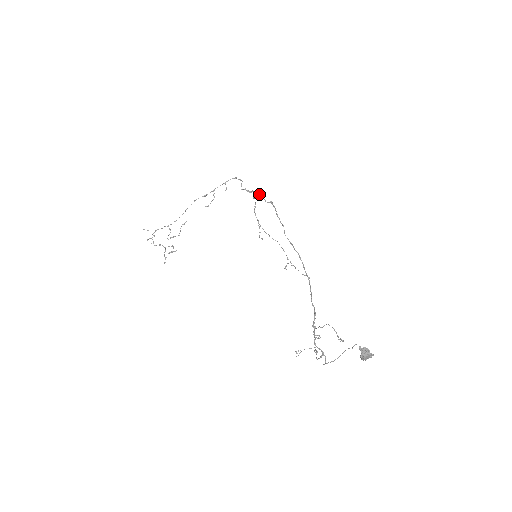
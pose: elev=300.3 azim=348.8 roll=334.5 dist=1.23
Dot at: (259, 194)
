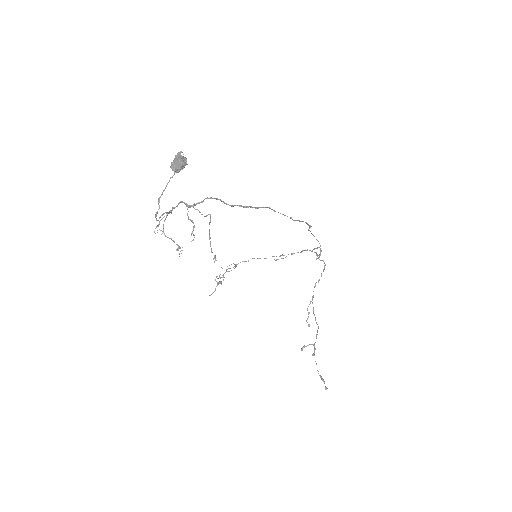
Dot at: (320, 248)
